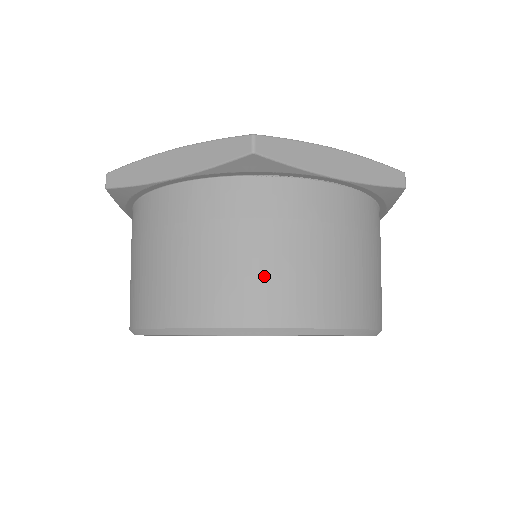
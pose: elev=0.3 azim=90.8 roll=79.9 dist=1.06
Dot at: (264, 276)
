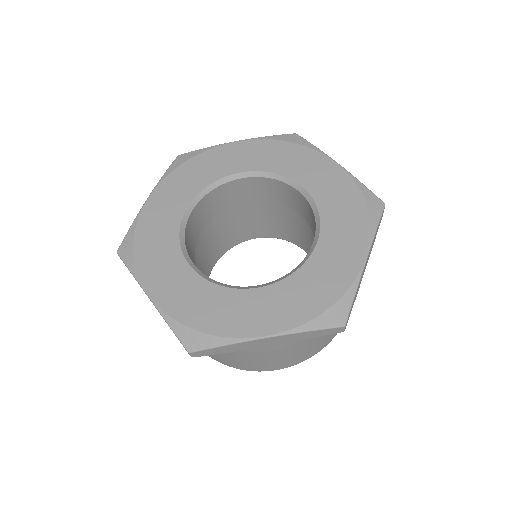
Dot at: (226, 359)
